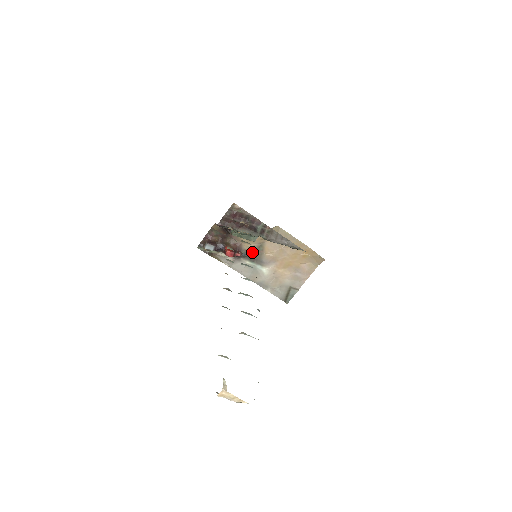
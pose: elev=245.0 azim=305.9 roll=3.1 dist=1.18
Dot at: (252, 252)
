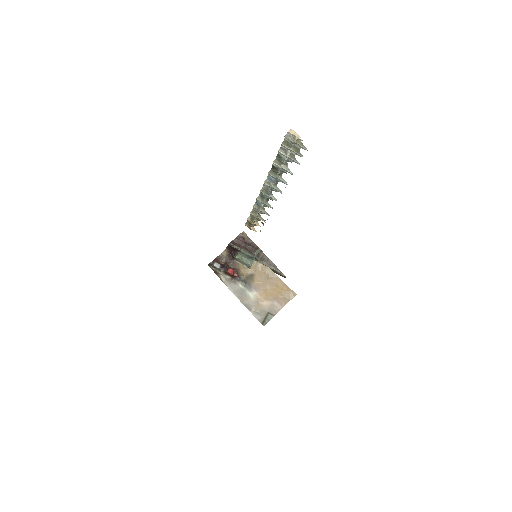
Dot at: (245, 278)
